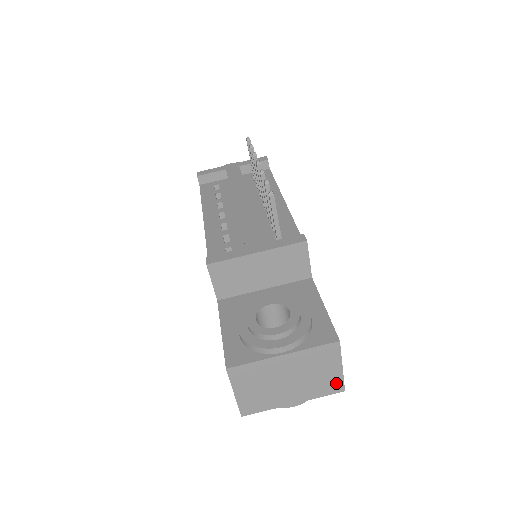
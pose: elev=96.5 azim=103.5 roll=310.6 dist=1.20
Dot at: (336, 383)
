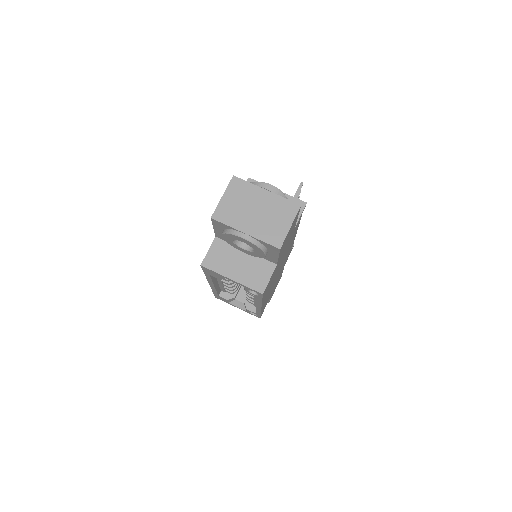
Dot at: (279, 237)
